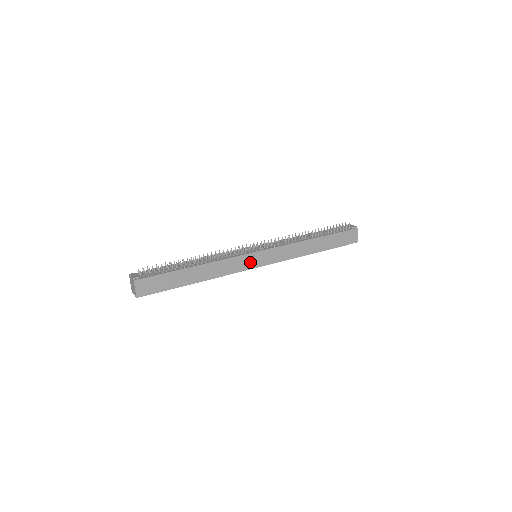
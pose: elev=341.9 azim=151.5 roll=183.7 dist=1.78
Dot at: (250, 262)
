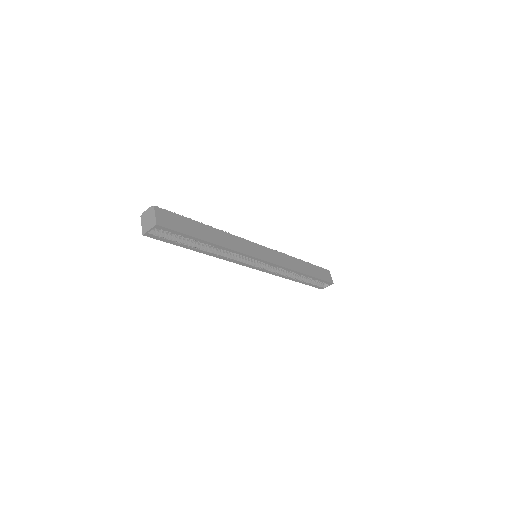
Dot at: (255, 251)
